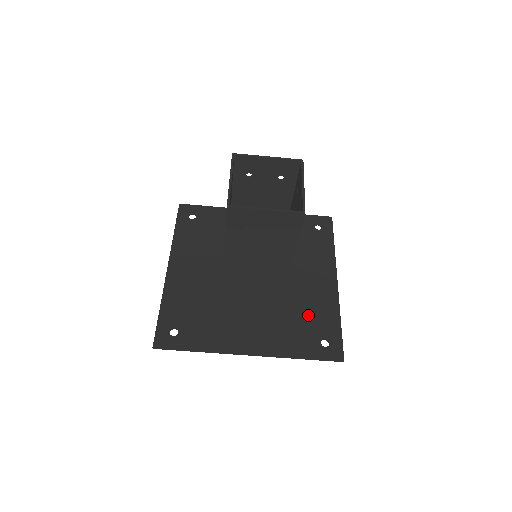
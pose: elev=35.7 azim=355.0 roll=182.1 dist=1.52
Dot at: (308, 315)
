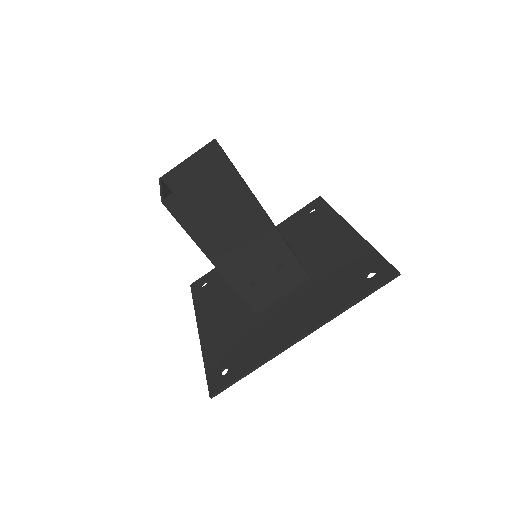
Dot at: (341, 268)
